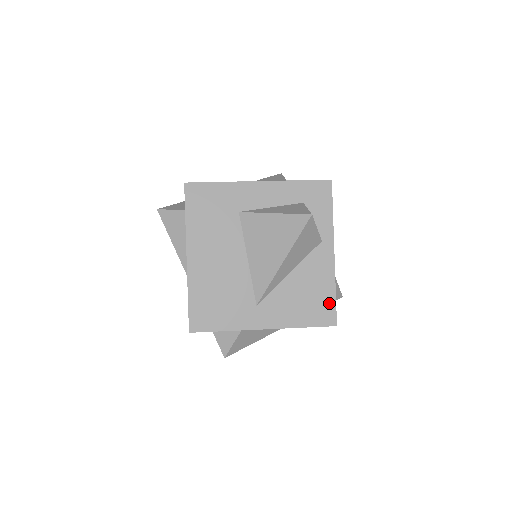
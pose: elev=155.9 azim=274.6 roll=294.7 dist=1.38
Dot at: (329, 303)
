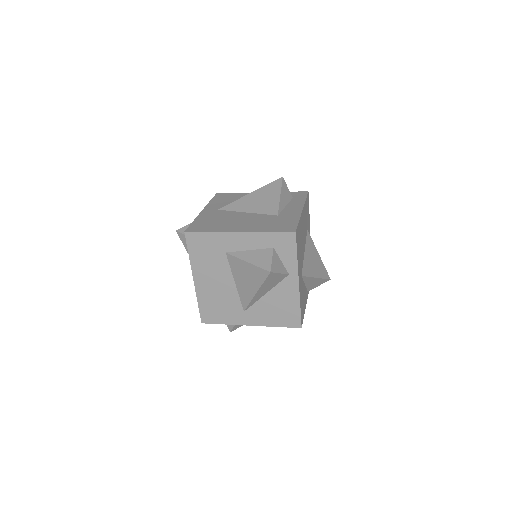
Dot at: (296, 314)
